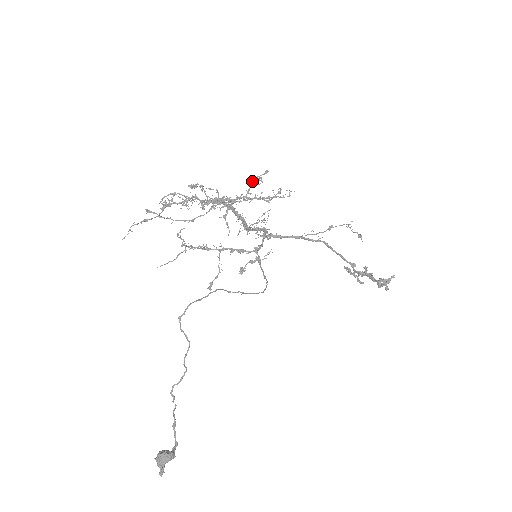
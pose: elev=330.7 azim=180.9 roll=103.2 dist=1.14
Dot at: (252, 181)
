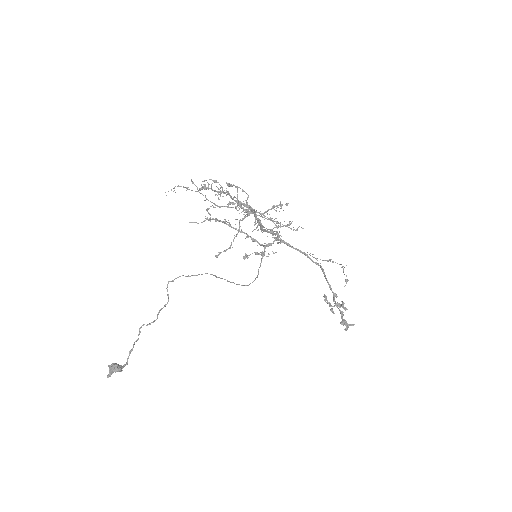
Dot at: (273, 206)
